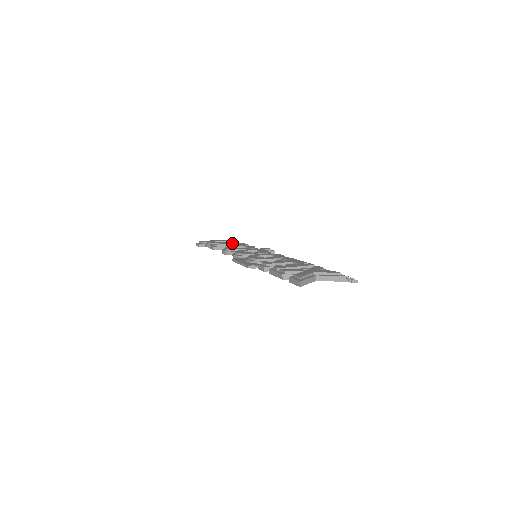
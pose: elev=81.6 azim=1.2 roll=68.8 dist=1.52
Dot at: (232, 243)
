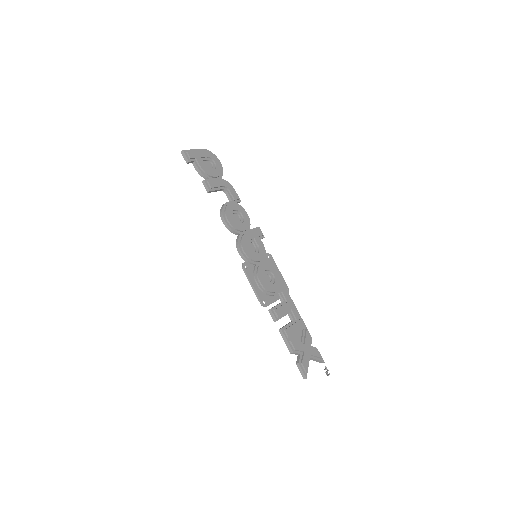
Dot at: (224, 185)
